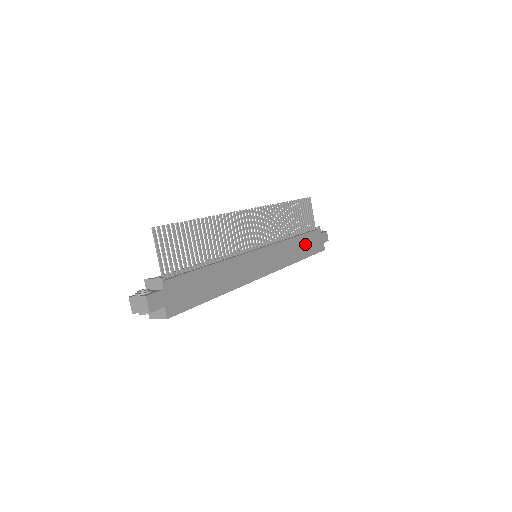
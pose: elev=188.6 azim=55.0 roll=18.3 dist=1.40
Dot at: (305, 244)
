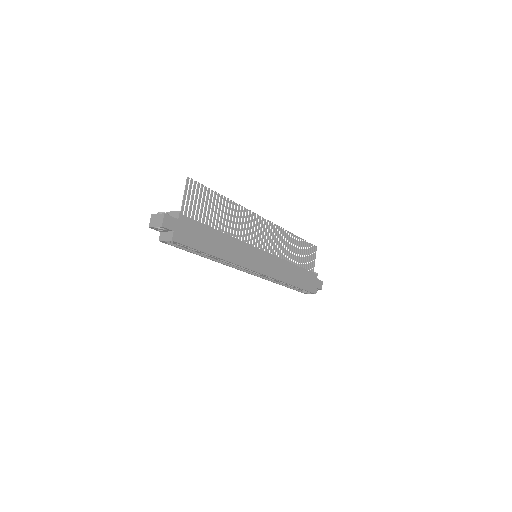
Dot at: (300, 276)
